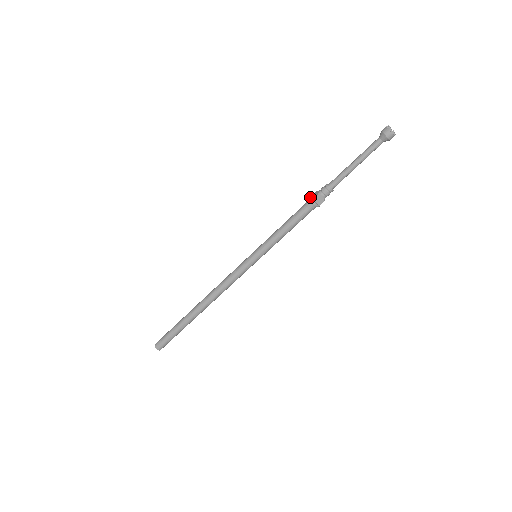
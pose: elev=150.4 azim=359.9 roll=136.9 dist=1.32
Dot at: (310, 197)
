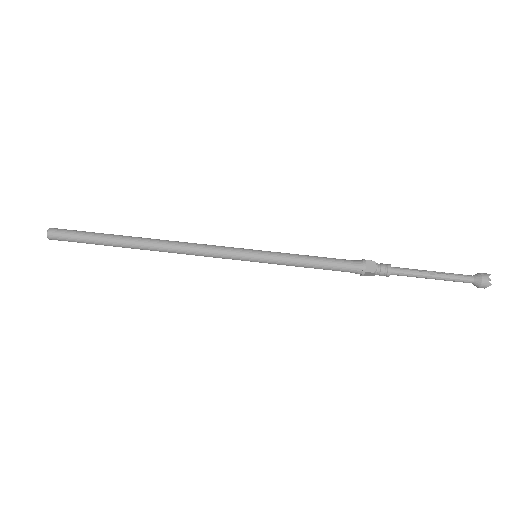
Dot at: (365, 266)
